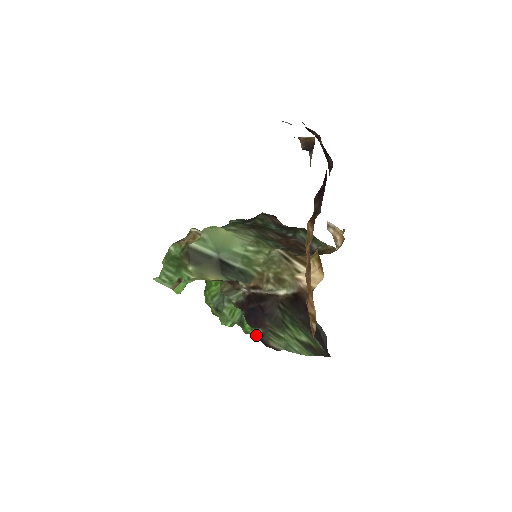
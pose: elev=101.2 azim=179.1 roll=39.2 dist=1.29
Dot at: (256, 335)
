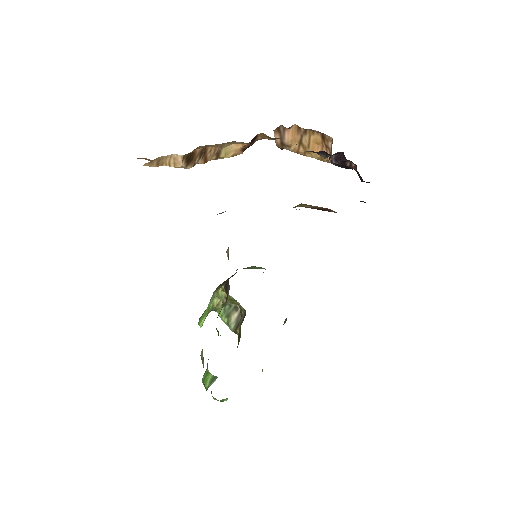
Dot at: occluded
